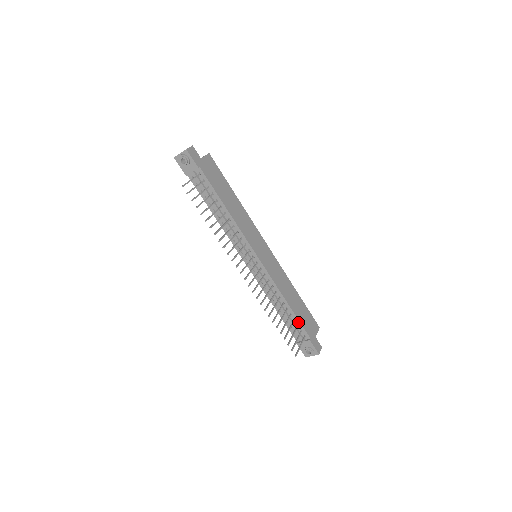
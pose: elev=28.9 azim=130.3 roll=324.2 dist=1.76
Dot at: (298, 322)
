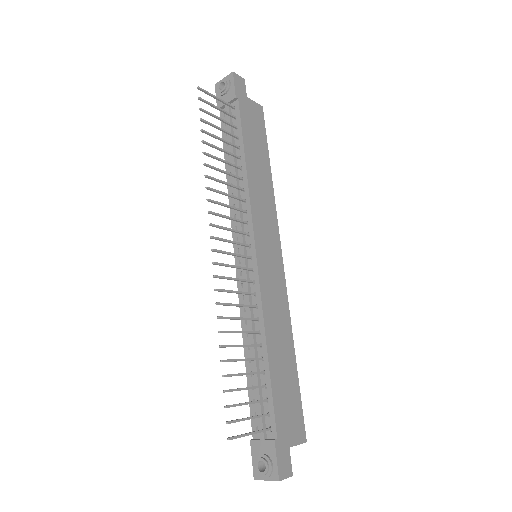
Dot at: (269, 393)
